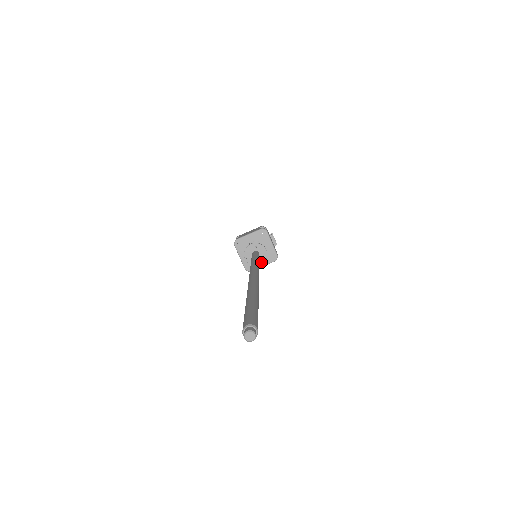
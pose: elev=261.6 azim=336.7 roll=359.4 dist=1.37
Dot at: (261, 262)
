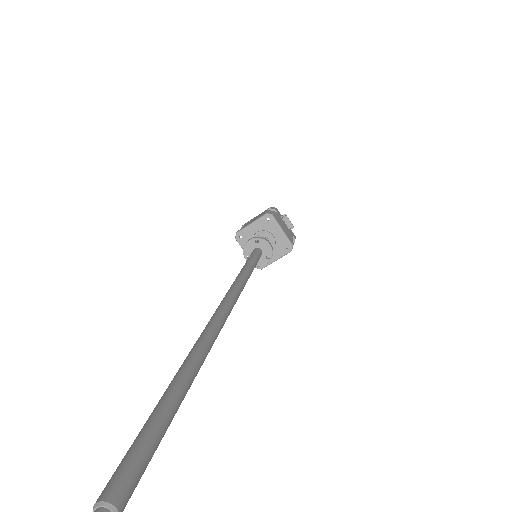
Dot at: (266, 261)
